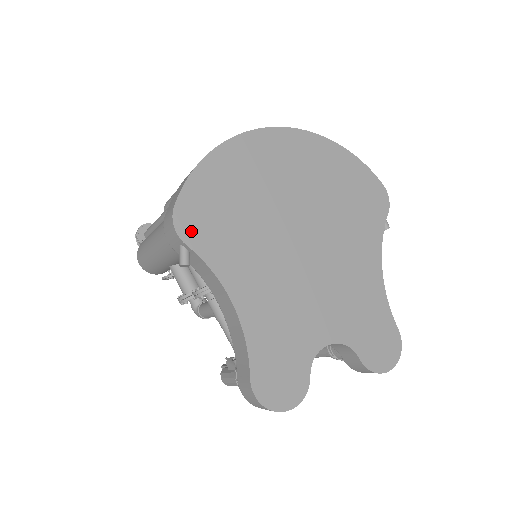
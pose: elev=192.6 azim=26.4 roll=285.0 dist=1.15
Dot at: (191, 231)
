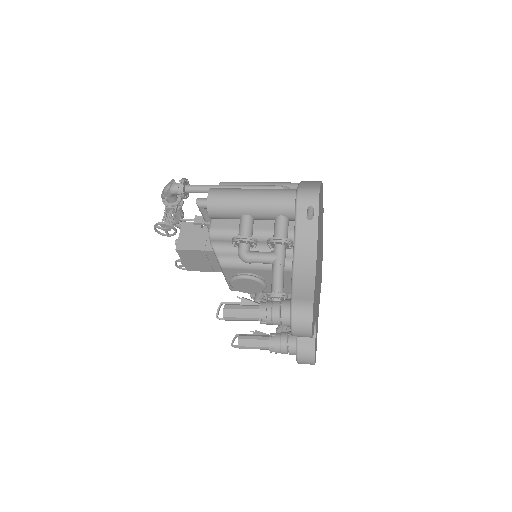
Dot at: (319, 205)
